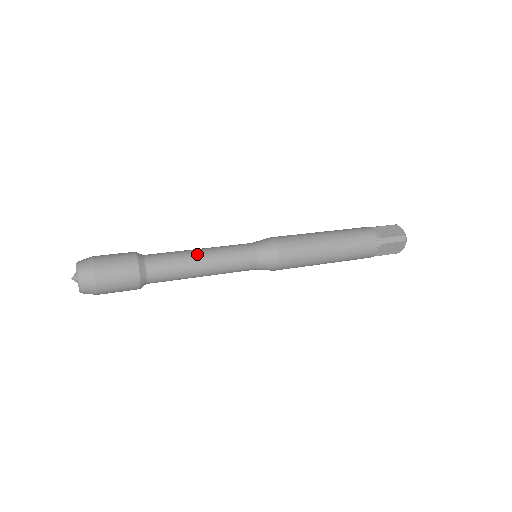
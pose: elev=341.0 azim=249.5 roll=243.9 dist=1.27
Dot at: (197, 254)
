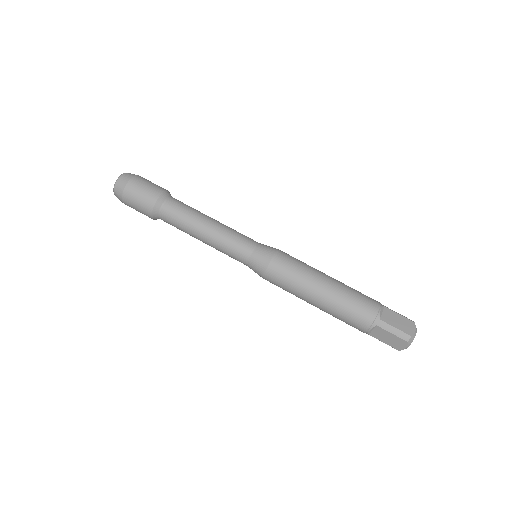
Dot at: (206, 221)
